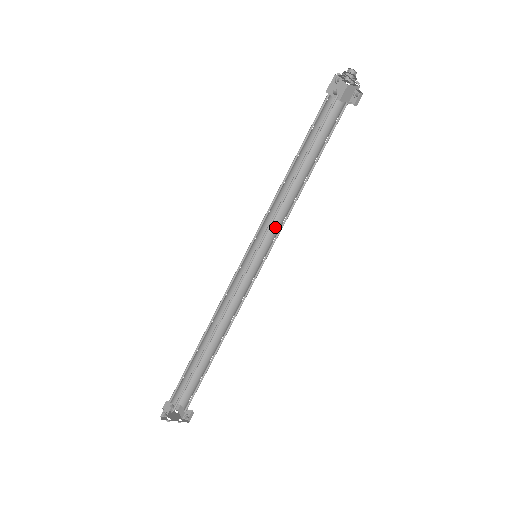
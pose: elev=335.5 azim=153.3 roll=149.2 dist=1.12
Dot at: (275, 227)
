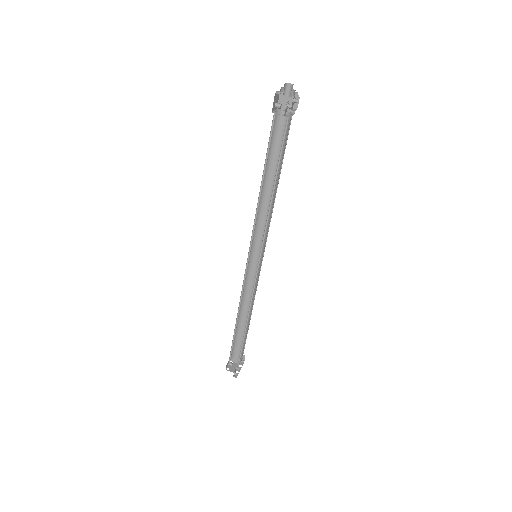
Dot at: (259, 228)
